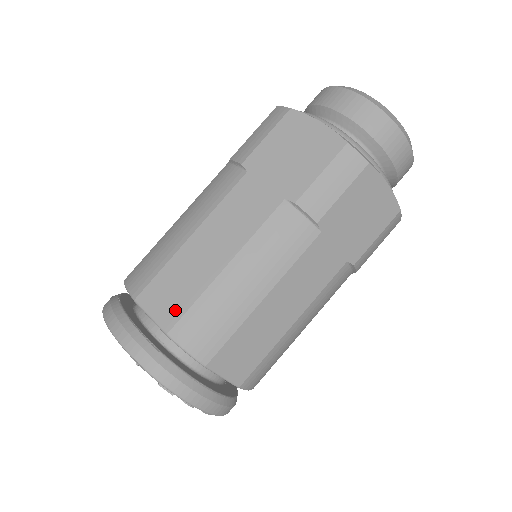
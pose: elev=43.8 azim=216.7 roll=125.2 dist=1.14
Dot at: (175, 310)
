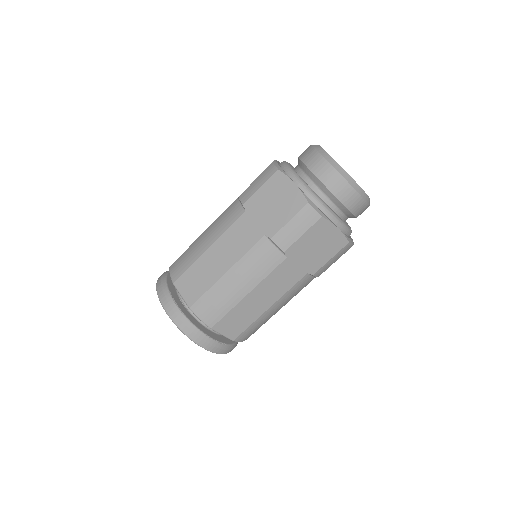
Dot at: (238, 331)
